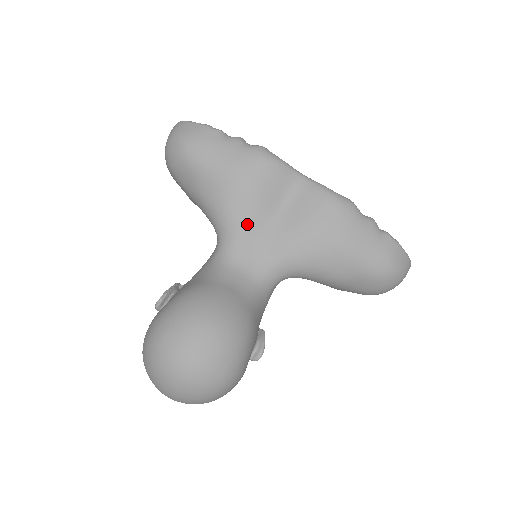
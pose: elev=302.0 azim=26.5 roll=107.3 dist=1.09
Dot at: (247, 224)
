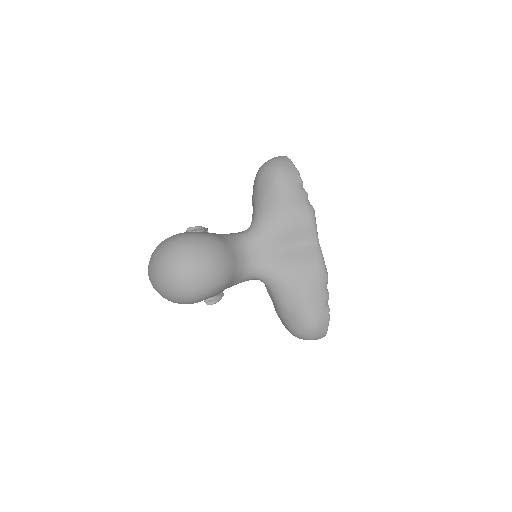
Dot at: (271, 236)
